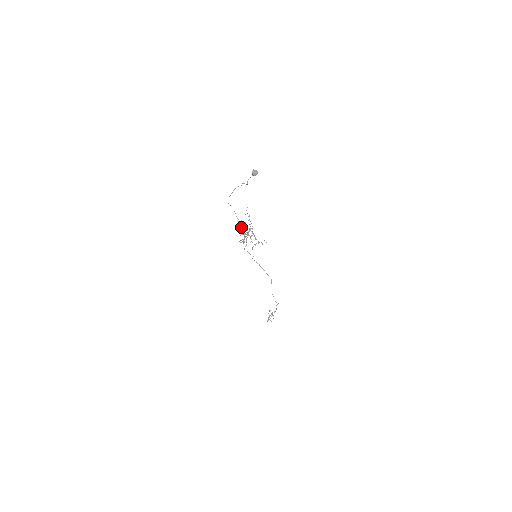
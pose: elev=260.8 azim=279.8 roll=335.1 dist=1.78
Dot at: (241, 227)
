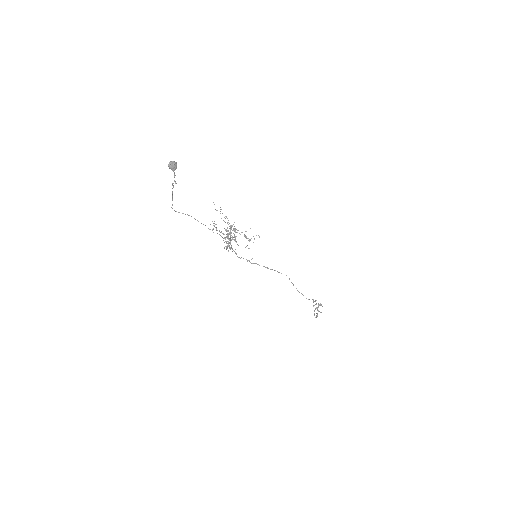
Dot at: occluded
